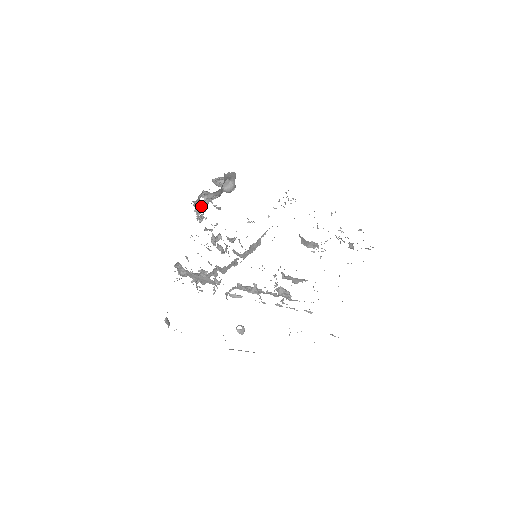
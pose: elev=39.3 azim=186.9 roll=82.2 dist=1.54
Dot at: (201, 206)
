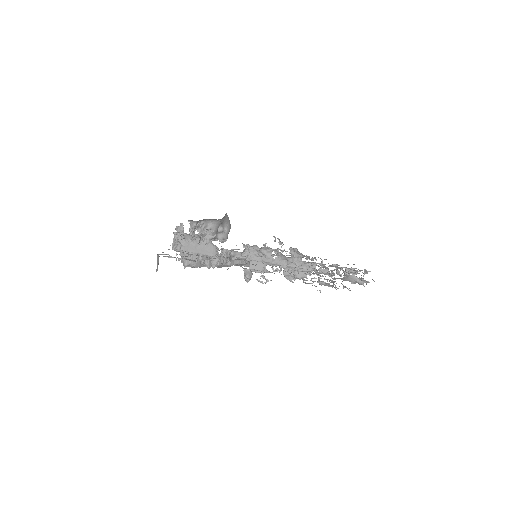
Dot at: occluded
